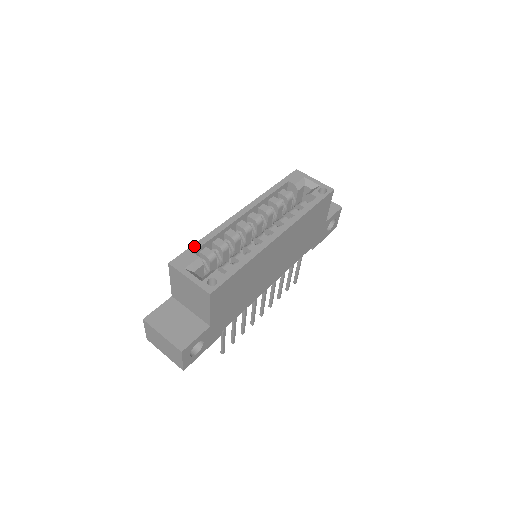
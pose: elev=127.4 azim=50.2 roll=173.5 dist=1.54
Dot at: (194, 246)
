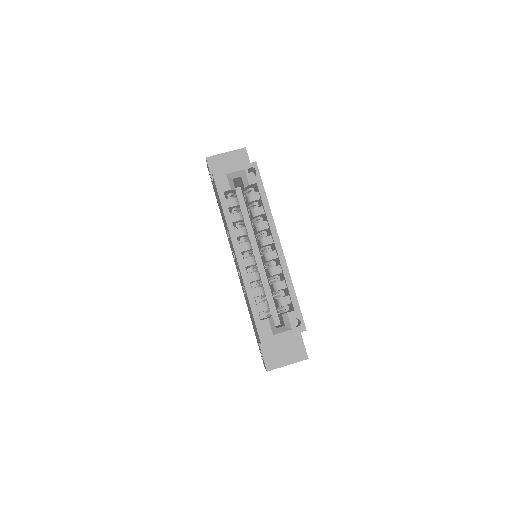
Dot at: (255, 316)
